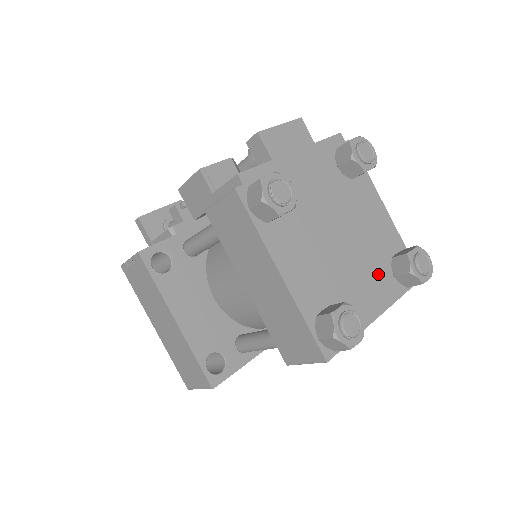
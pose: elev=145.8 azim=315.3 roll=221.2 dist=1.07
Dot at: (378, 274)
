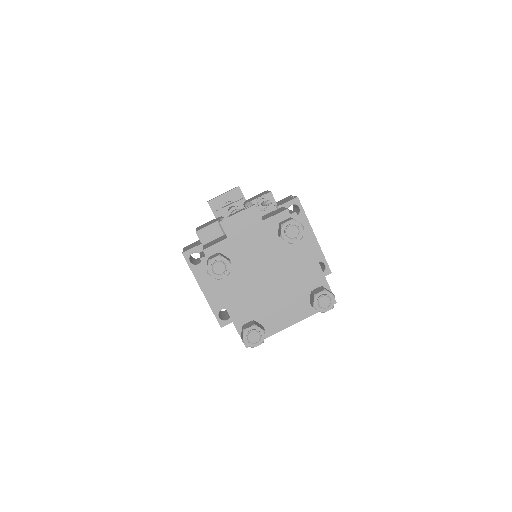
Dot at: (297, 301)
